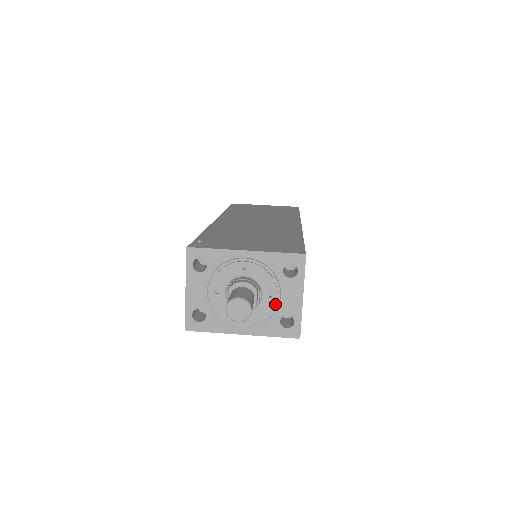
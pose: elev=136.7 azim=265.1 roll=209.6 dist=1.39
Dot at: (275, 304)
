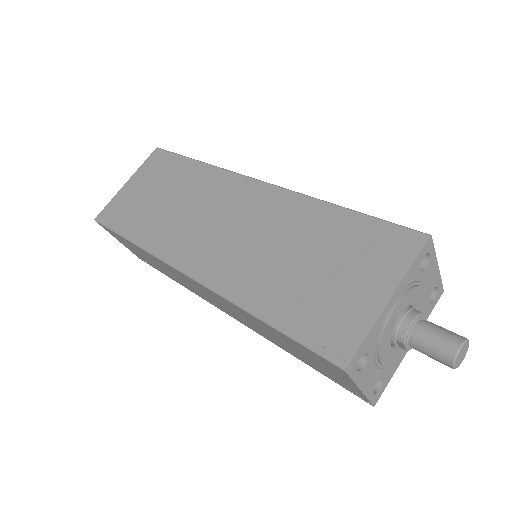
Dot at: (425, 298)
